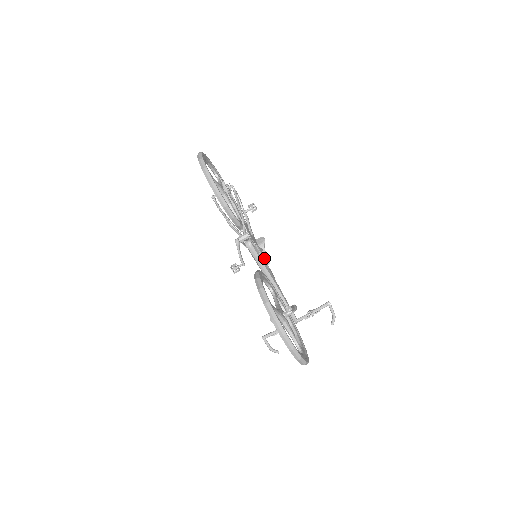
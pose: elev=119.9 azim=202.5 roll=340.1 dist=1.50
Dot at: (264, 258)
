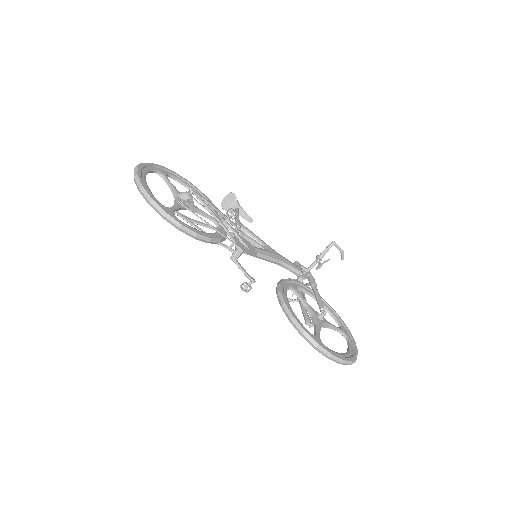
Dot at: (255, 236)
